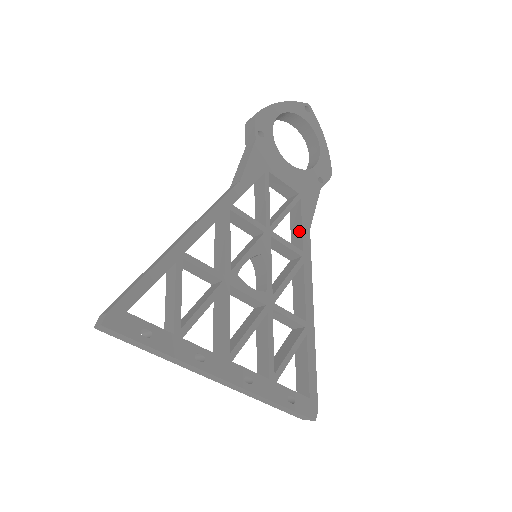
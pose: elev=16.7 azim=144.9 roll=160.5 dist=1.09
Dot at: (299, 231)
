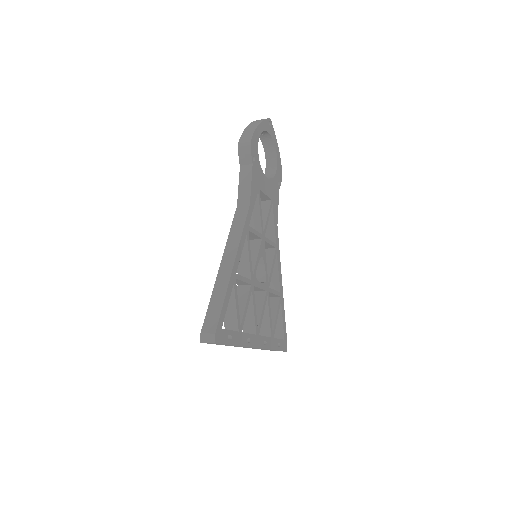
Dot at: (272, 228)
